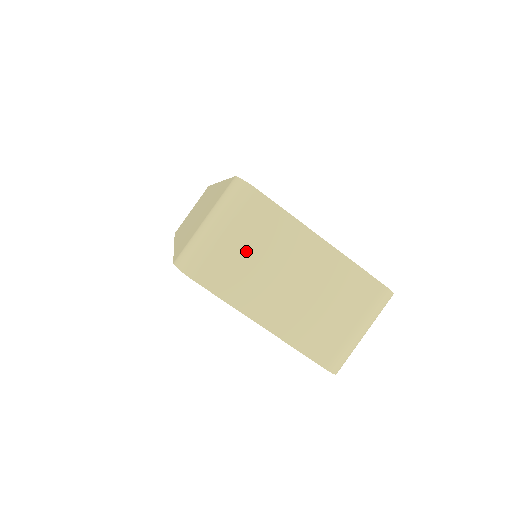
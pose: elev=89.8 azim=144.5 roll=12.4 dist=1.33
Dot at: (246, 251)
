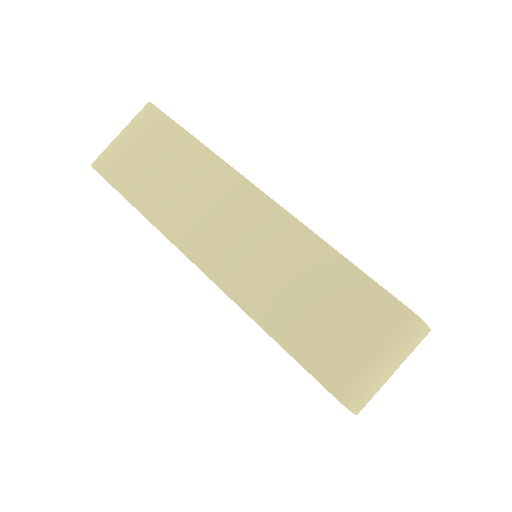
Dot at: occluded
